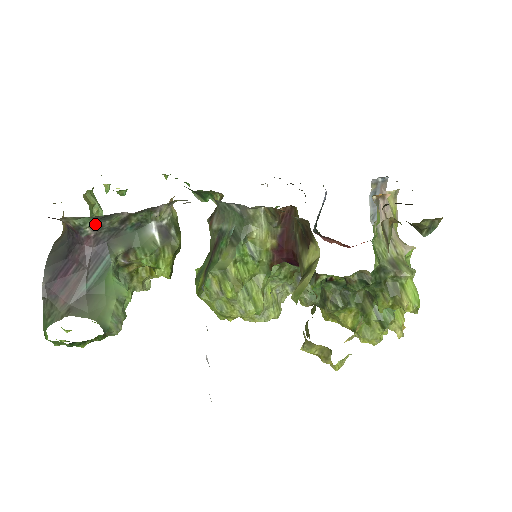
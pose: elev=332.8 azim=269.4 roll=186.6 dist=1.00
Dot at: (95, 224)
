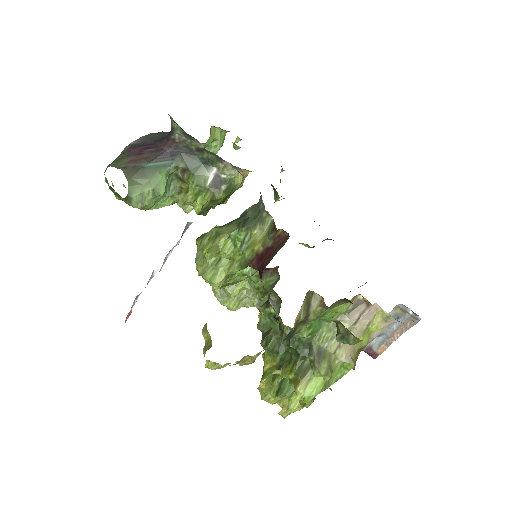
Dot at: (182, 135)
